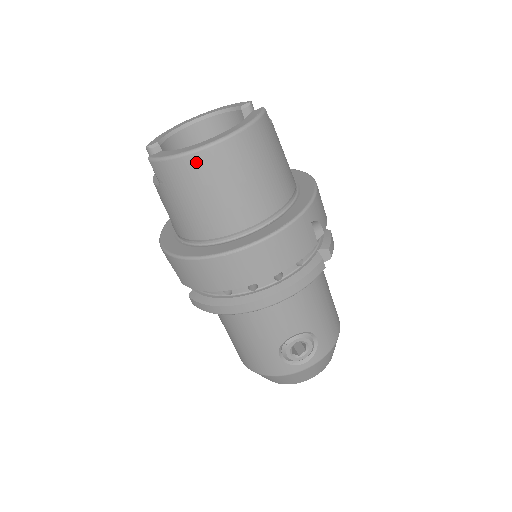
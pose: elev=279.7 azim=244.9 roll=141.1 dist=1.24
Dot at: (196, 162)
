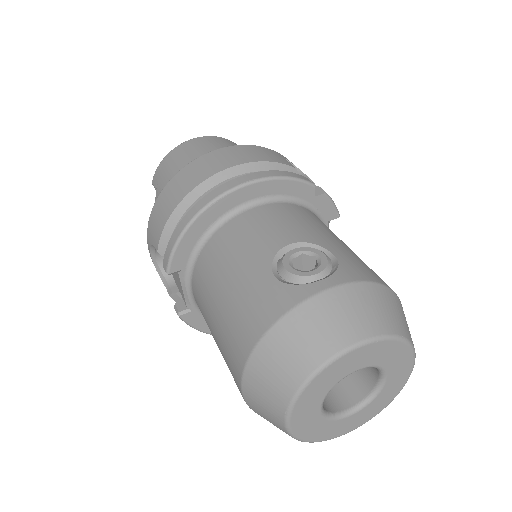
Dot at: (180, 148)
